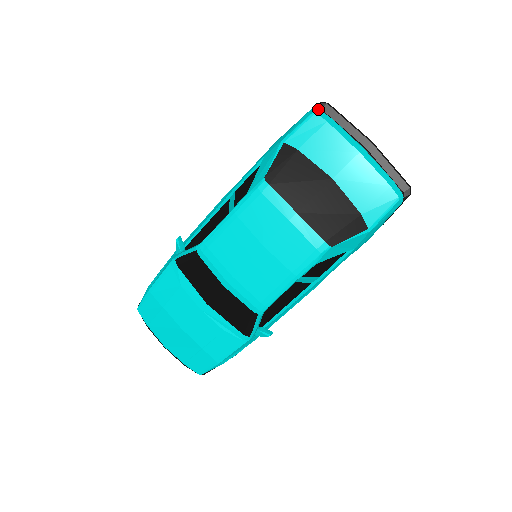
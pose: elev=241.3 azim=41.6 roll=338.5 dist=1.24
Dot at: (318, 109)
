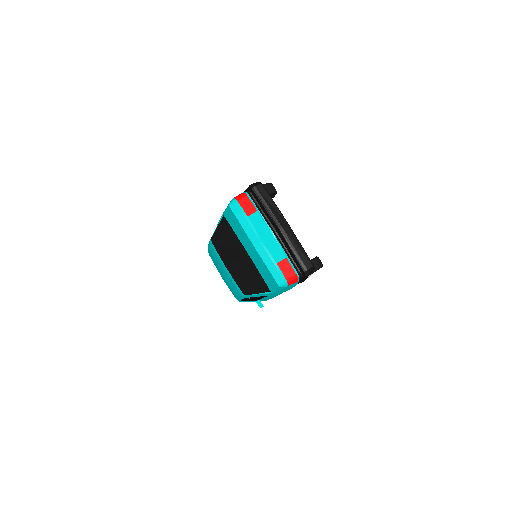
Dot at: (234, 201)
